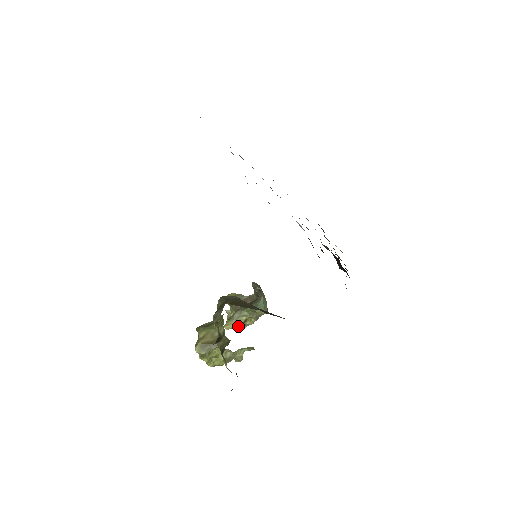
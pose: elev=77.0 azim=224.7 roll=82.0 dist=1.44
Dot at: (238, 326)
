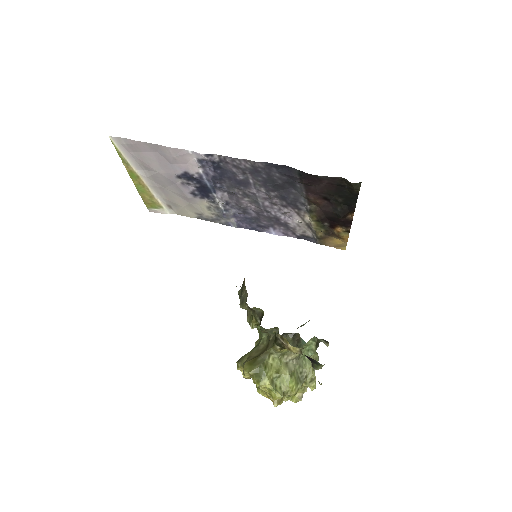
Dot at: occluded
